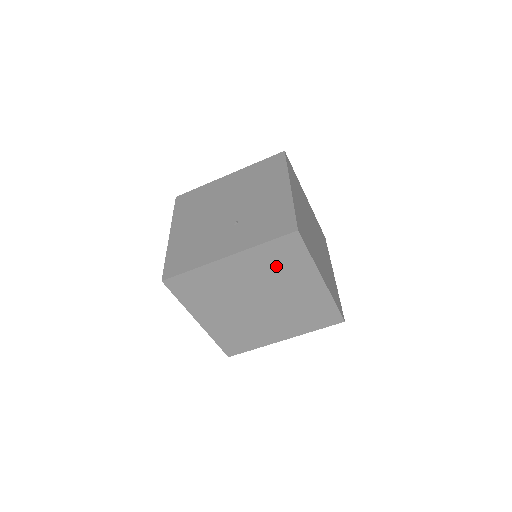
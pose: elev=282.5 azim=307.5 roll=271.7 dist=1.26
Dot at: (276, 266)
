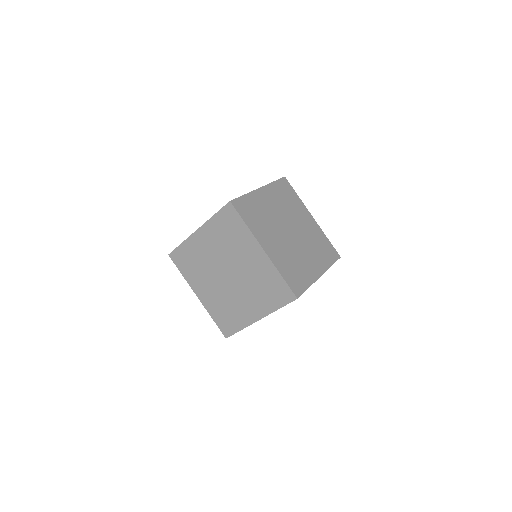
Dot at: (228, 237)
